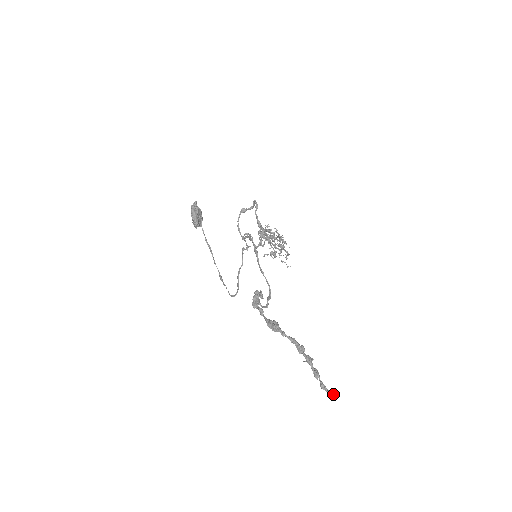
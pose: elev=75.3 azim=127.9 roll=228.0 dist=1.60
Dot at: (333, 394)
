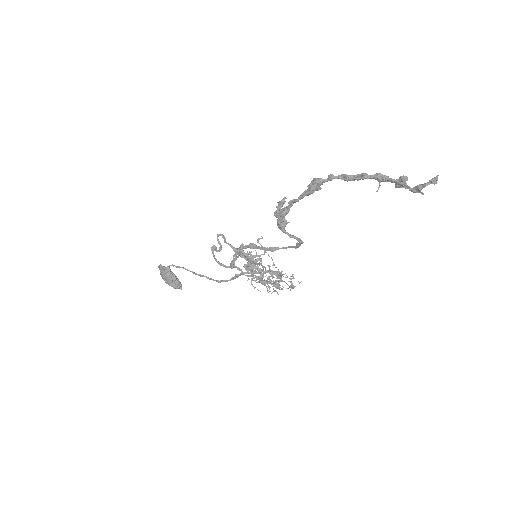
Dot at: (437, 175)
